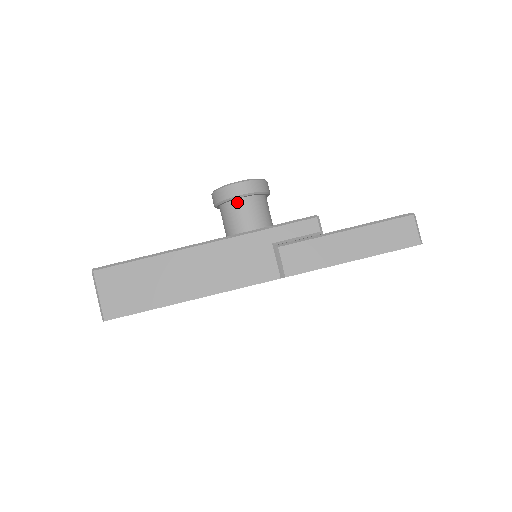
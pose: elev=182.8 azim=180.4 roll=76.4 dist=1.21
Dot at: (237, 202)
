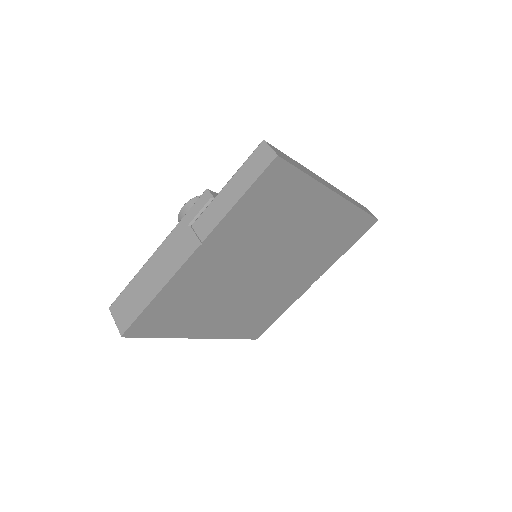
Dot at: occluded
